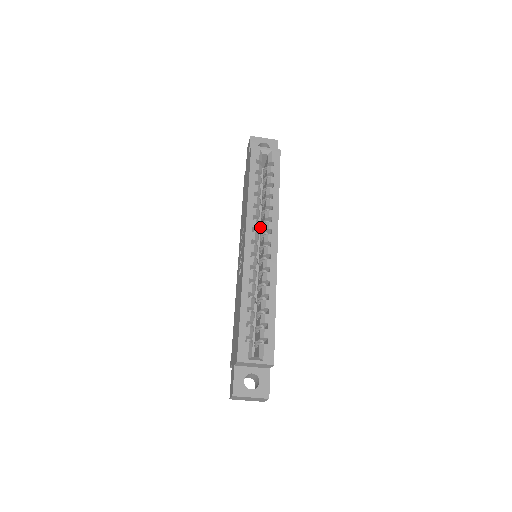
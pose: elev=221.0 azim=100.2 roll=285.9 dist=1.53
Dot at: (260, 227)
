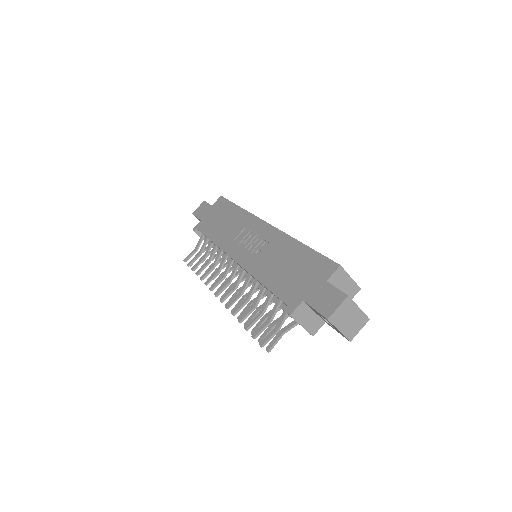
Dot at: occluded
